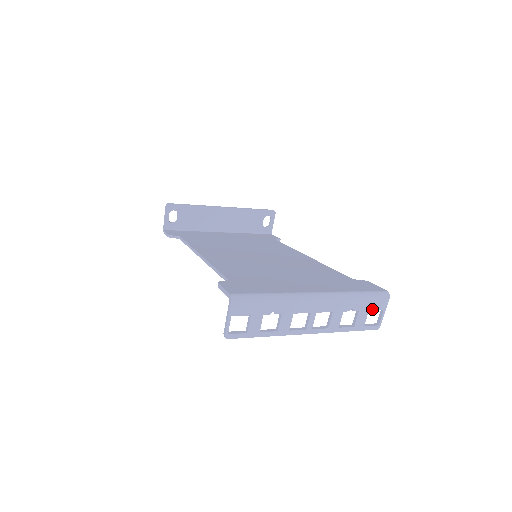
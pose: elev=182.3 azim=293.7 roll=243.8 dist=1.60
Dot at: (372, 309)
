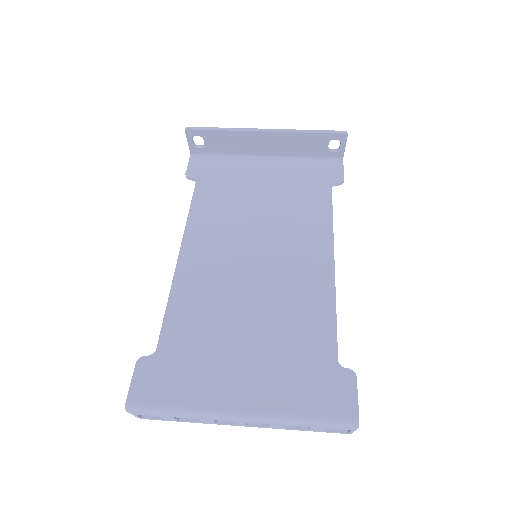
Dot at: (332, 428)
